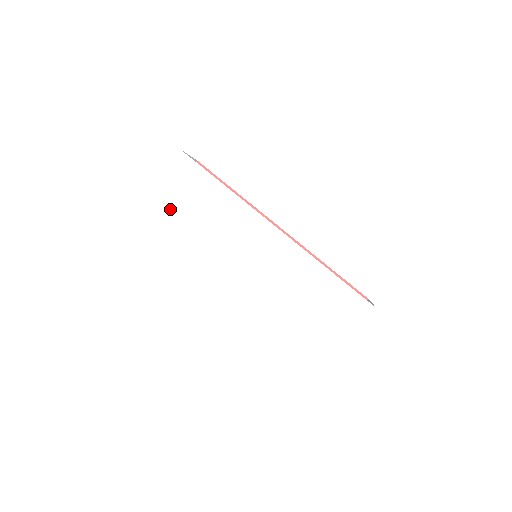
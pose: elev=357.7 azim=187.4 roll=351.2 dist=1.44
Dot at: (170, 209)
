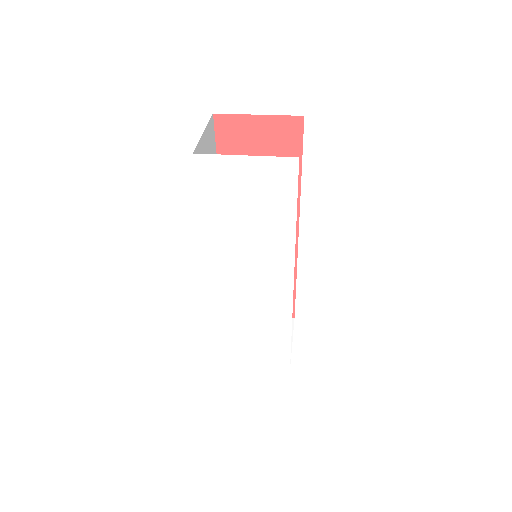
Dot at: (228, 191)
